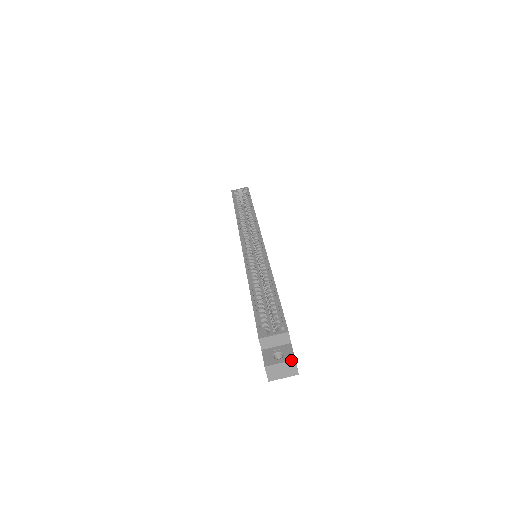
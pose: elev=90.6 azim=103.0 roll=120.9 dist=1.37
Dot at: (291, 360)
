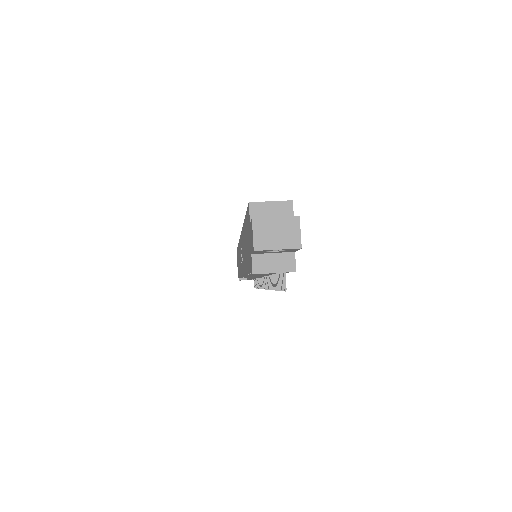
Dot at: (293, 216)
